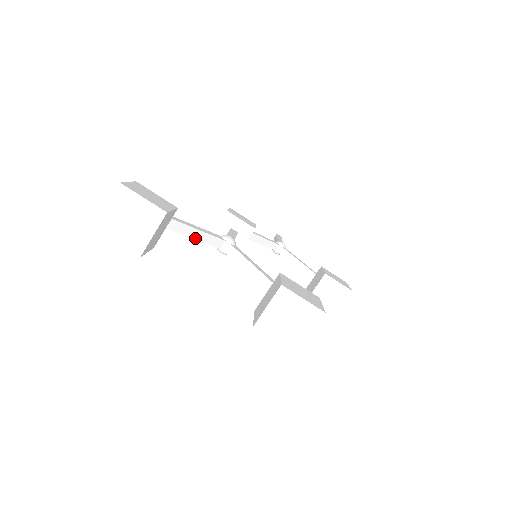
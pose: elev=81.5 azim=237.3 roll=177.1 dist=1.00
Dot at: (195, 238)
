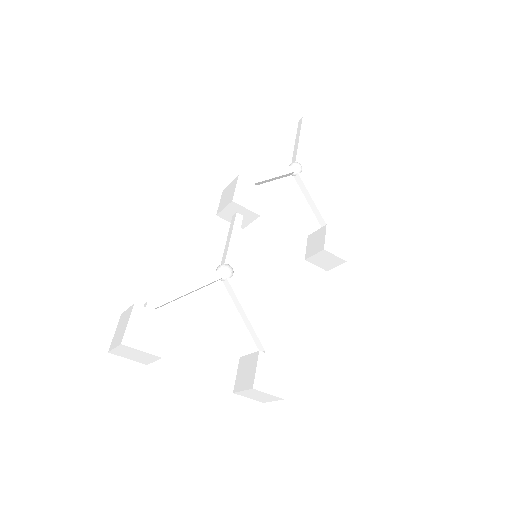
Dot at: occluded
